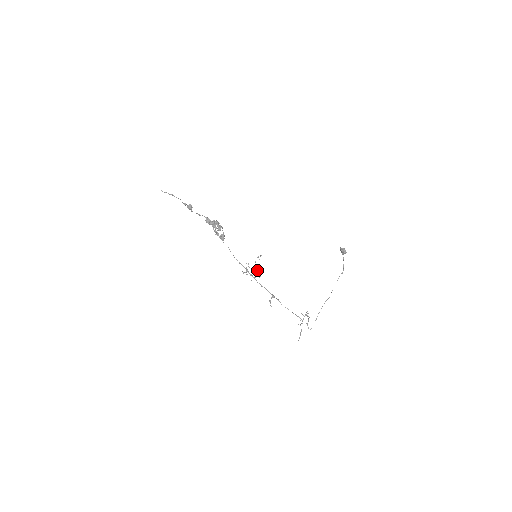
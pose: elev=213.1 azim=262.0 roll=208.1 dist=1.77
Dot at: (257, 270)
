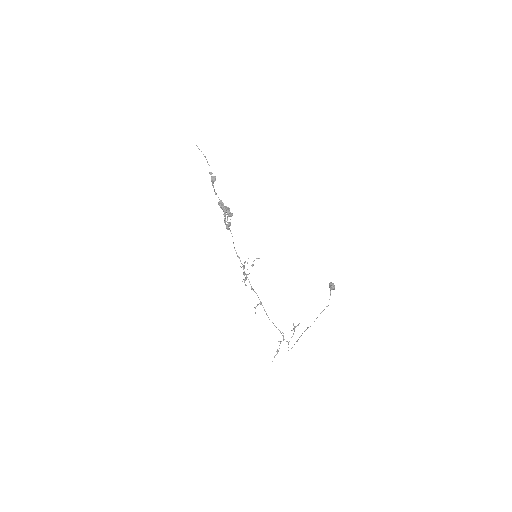
Dot at: (248, 274)
